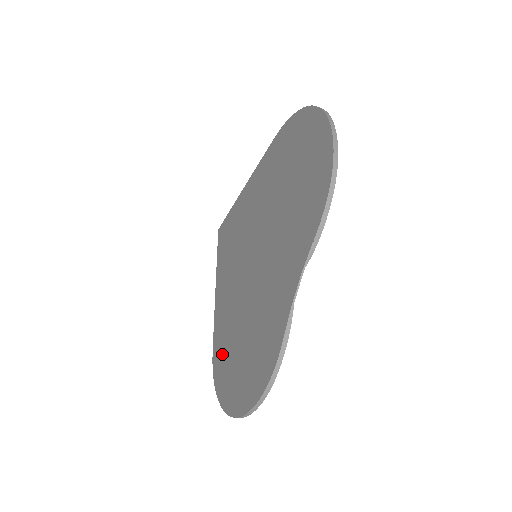
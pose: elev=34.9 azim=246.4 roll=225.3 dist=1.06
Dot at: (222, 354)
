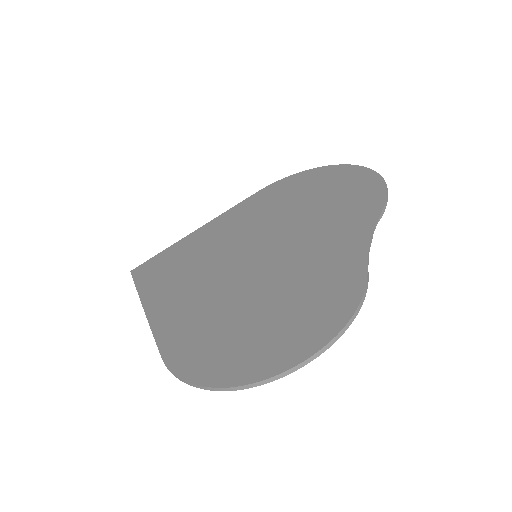
Dot at: (201, 345)
